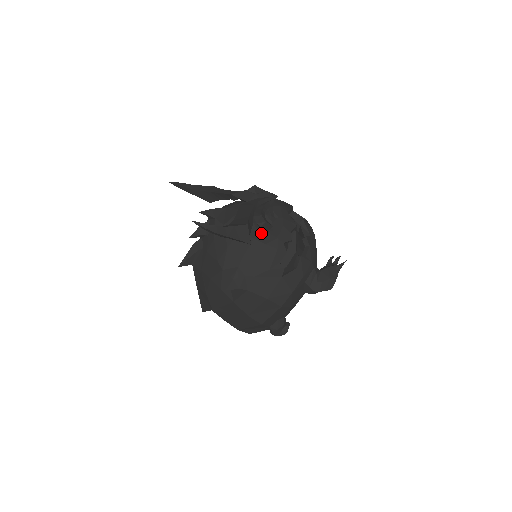
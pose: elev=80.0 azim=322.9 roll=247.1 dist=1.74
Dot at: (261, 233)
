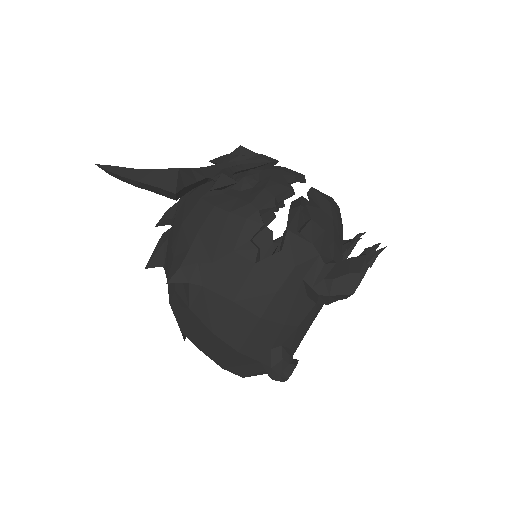
Dot at: (228, 199)
